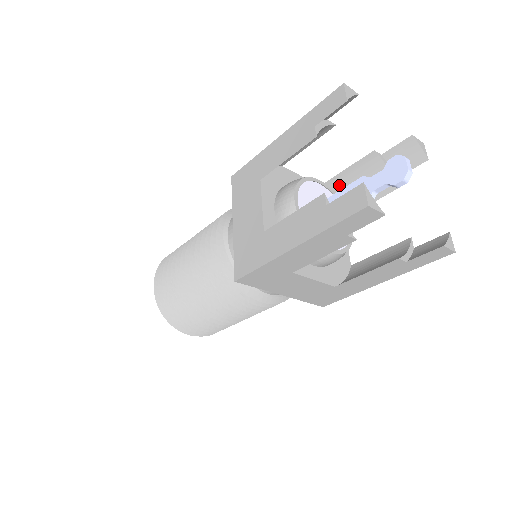
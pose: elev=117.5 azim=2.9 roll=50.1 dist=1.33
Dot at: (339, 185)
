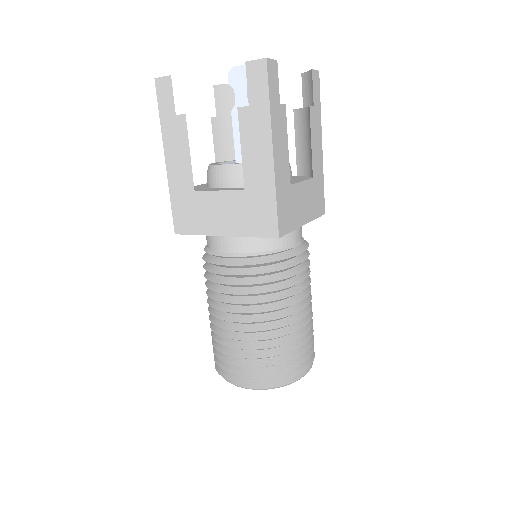
Dot at: occluded
